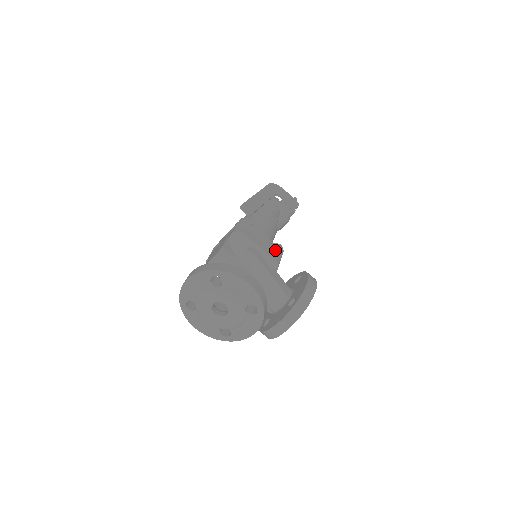
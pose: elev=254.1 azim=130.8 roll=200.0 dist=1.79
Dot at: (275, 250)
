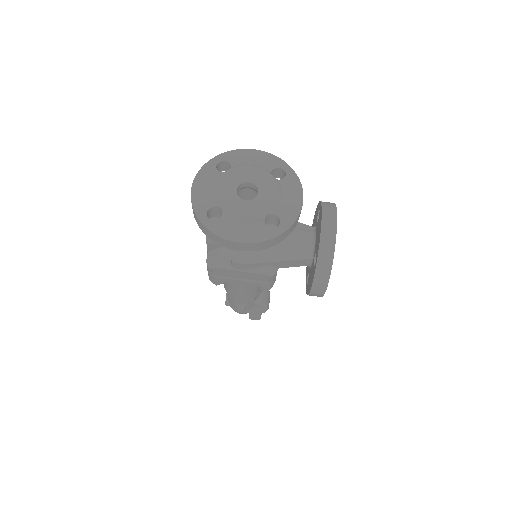
Dot at: occluded
